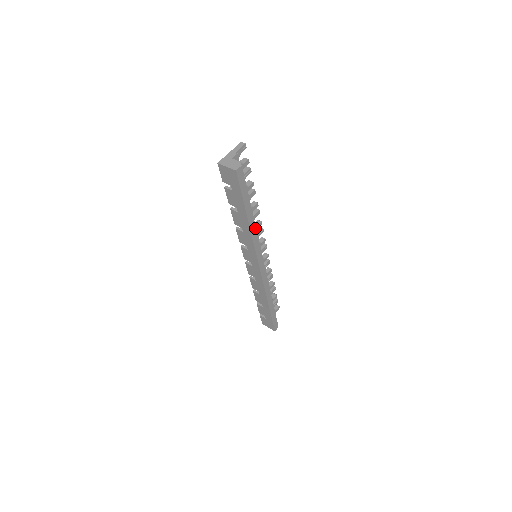
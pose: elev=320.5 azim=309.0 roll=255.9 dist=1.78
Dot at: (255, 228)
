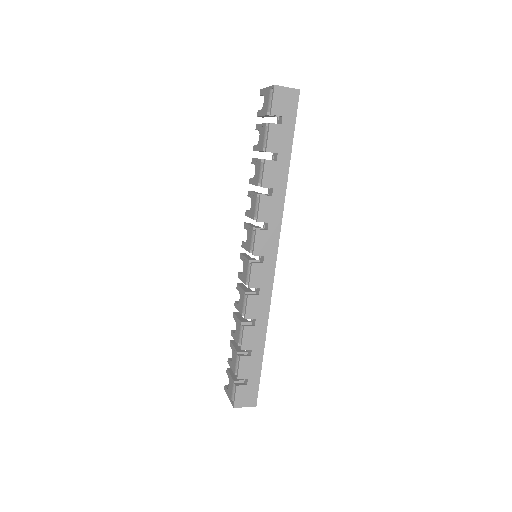
Dot at: occluded
